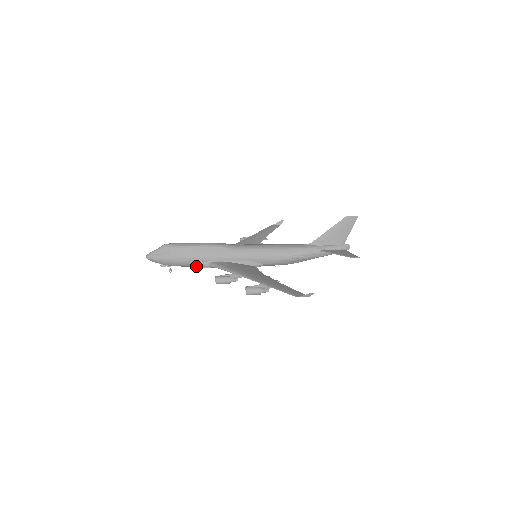
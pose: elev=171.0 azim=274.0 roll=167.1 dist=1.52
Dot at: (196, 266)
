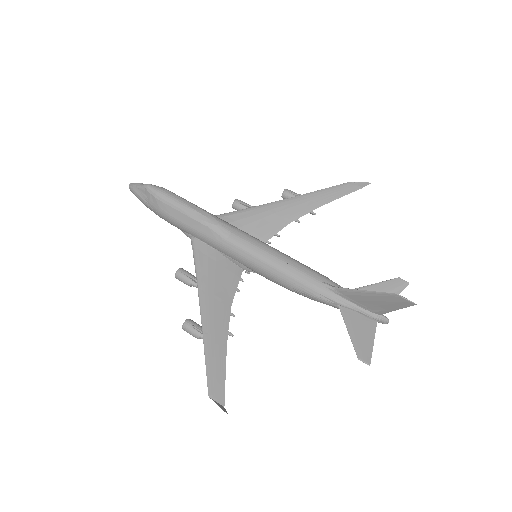
Dot at: occluded
